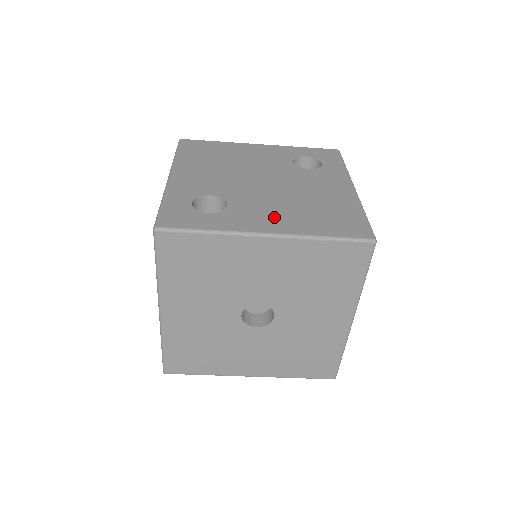
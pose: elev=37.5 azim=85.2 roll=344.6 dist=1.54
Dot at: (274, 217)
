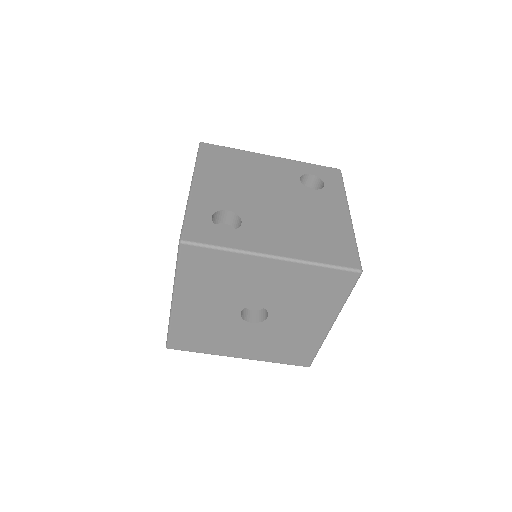
Dot at: (280, 239)
